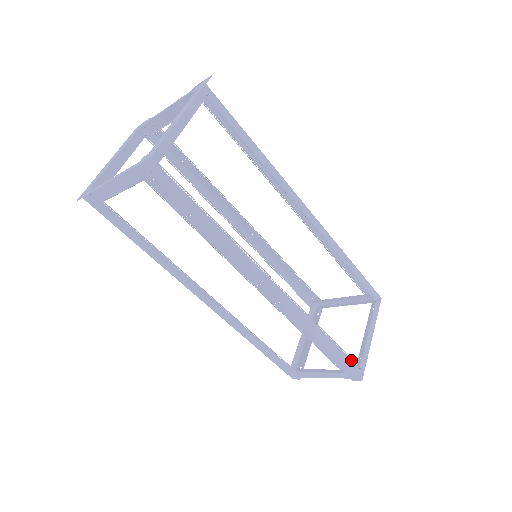
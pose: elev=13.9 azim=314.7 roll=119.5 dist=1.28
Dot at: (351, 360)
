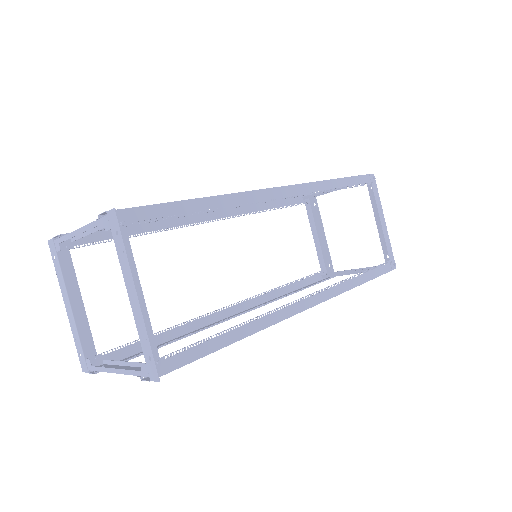
Dot at: (382, 265)
